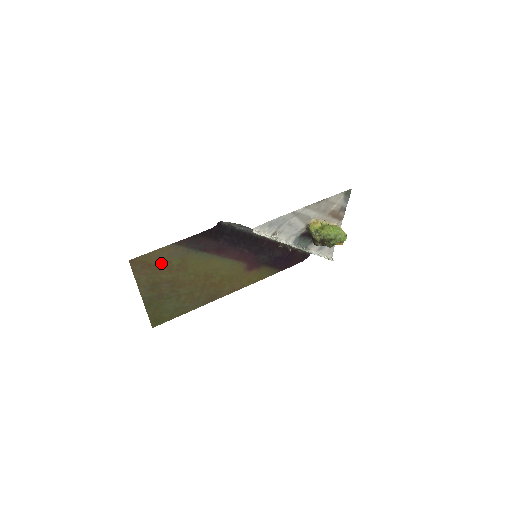
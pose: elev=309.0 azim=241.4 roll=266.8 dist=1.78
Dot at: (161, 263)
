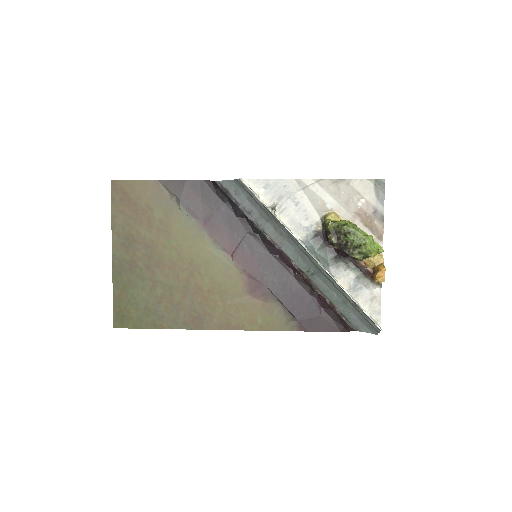
Dot at: (142, 206)
